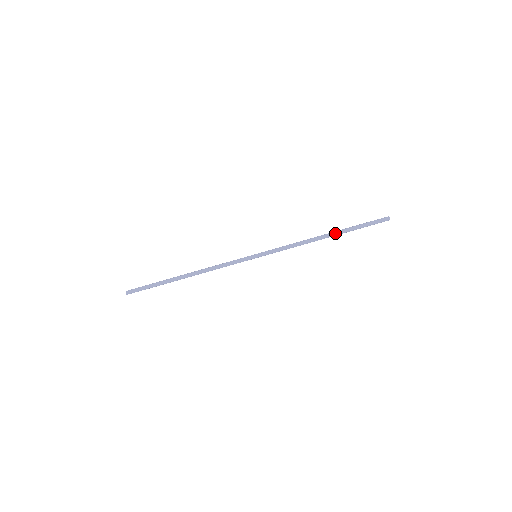
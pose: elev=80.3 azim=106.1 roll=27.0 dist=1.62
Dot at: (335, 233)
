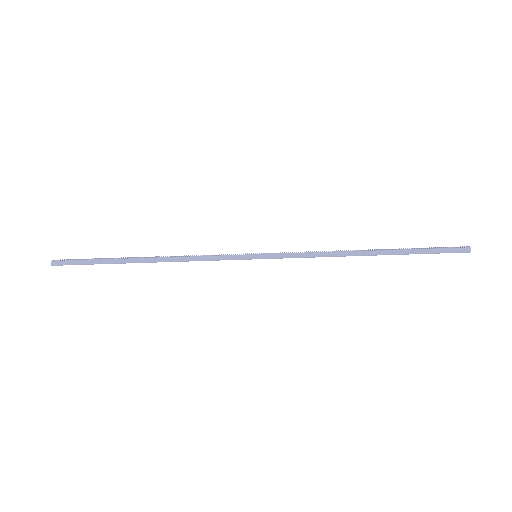
Dot at: (383, 254)
